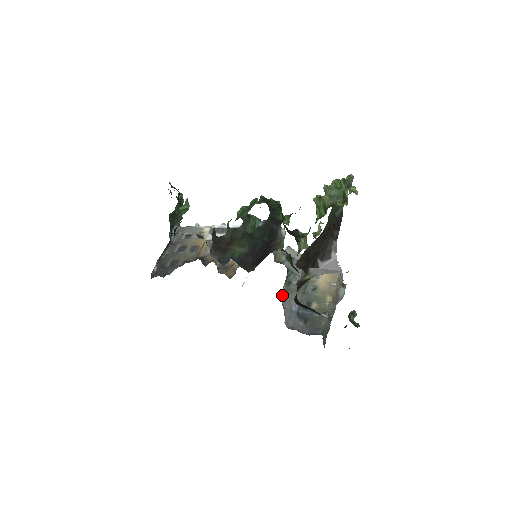
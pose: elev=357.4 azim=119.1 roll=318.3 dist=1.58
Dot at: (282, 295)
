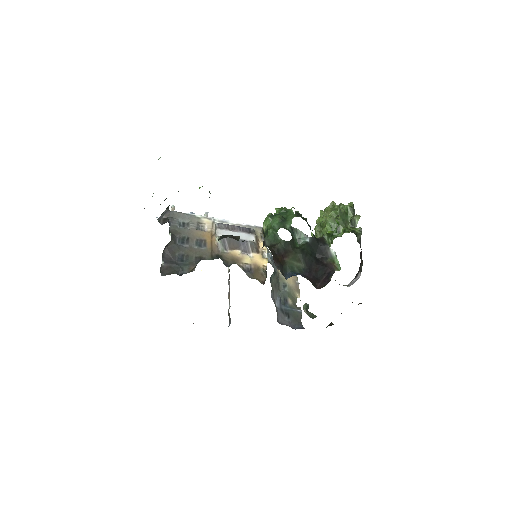
Dot at: (271, 293)
